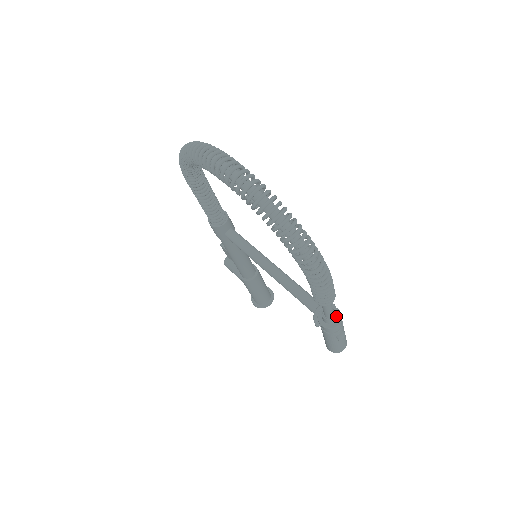
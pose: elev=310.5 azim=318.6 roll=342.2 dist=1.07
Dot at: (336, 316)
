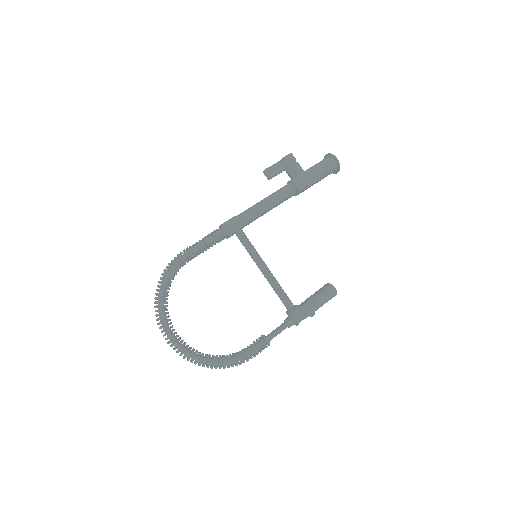
Dot at: (292, 325)
